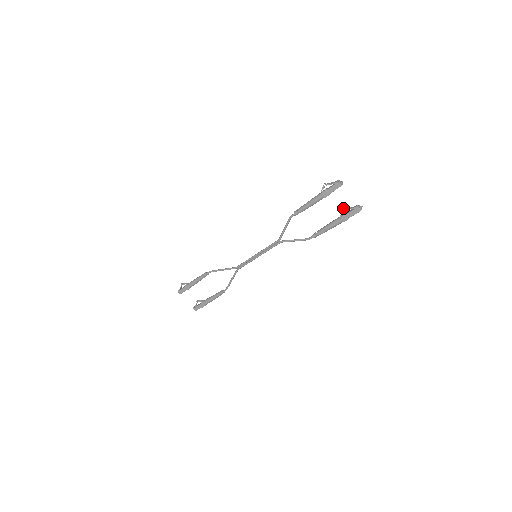
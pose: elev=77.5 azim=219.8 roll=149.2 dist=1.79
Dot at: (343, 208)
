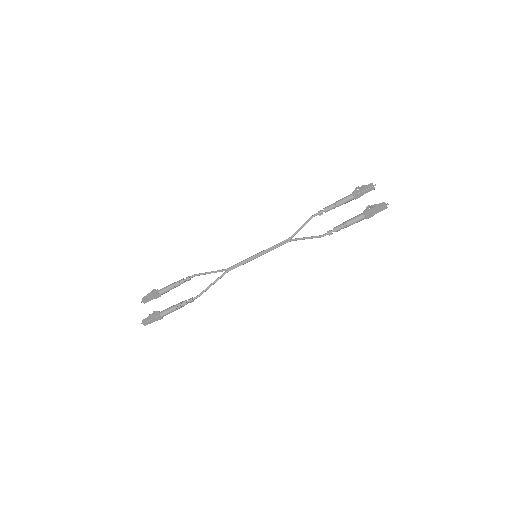
Dot at: (369, 205)
